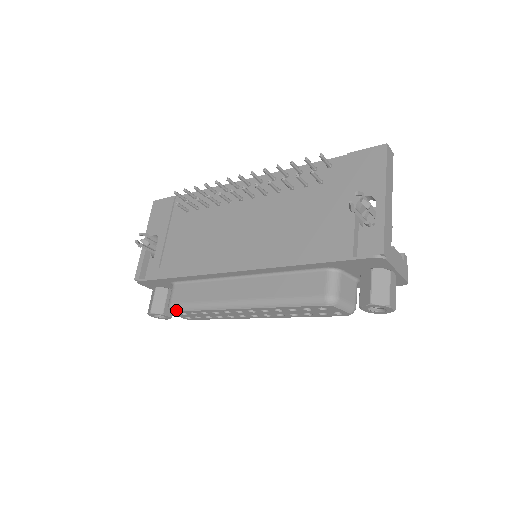
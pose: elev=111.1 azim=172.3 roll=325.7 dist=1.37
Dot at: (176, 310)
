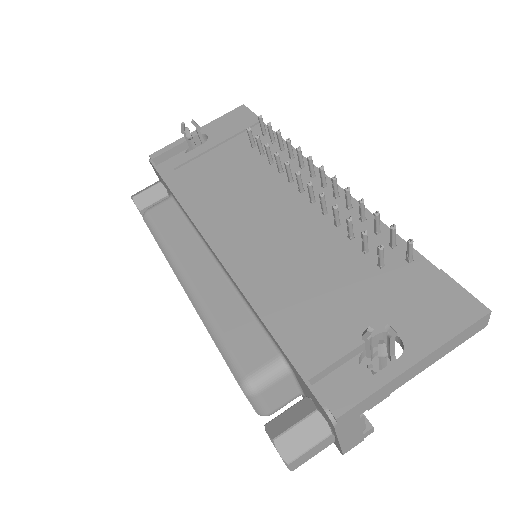
Dot at: (146, 221)
